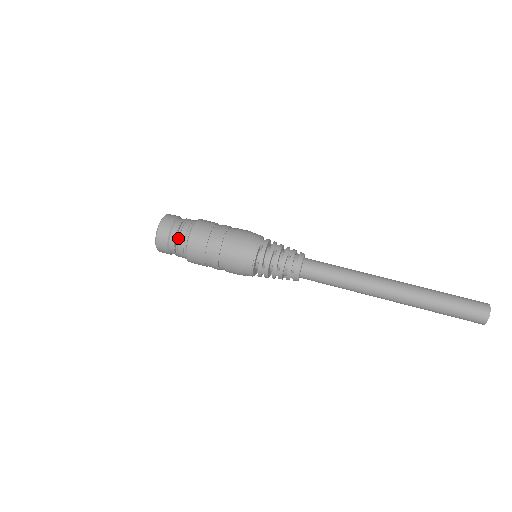
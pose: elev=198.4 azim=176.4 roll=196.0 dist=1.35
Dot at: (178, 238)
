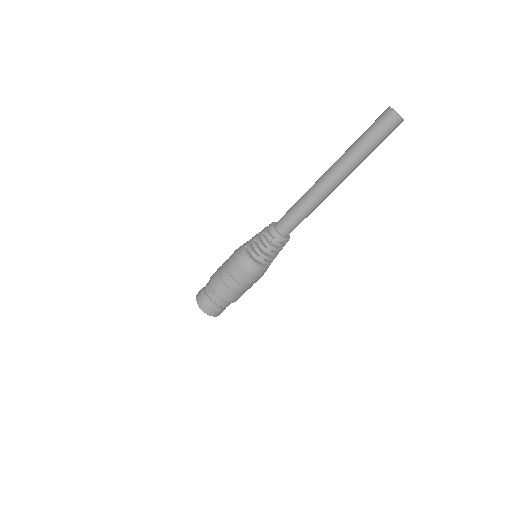
Dot at: (209, 296)
